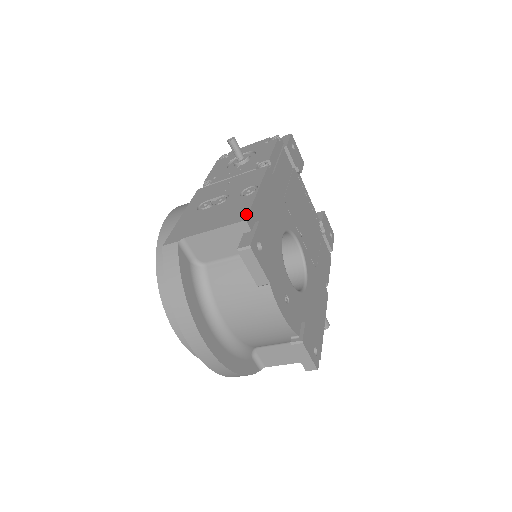
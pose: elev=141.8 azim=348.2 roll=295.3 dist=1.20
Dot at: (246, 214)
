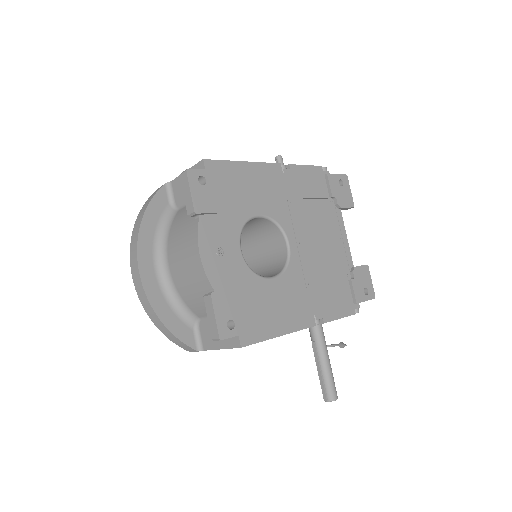
Dot at: (210, 160)
